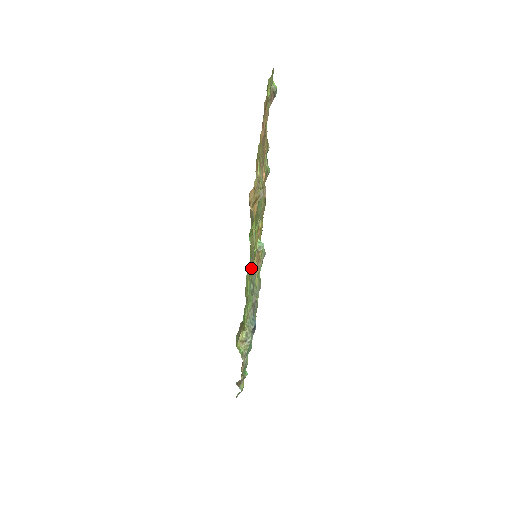
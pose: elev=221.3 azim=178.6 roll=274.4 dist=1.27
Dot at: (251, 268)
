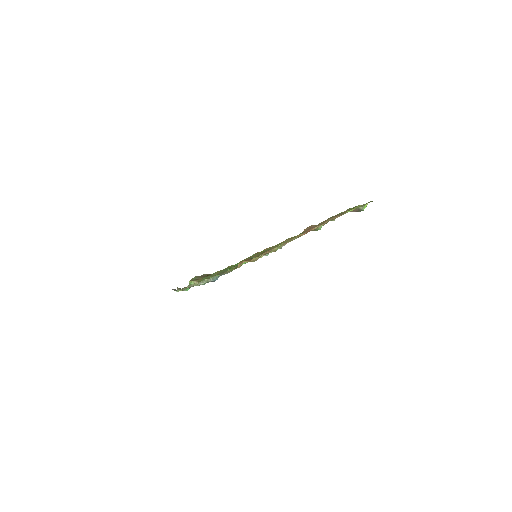
Dot at: occluded
